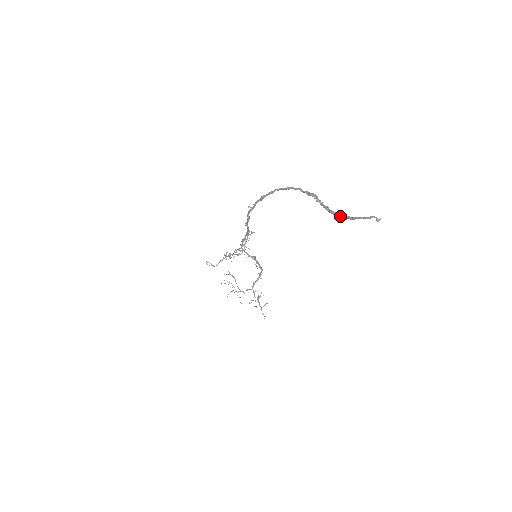
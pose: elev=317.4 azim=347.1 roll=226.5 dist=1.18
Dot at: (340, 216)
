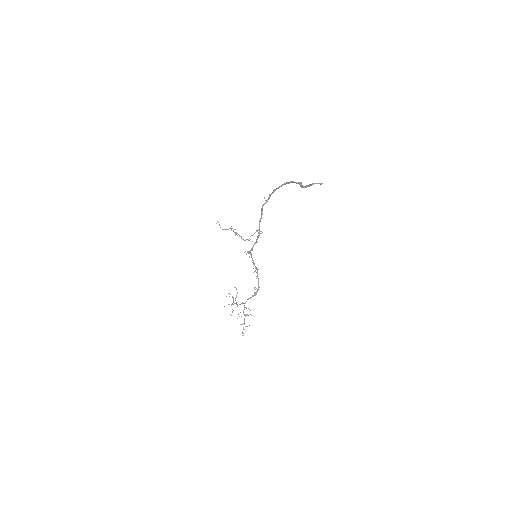
Dot at: (304, 186)
